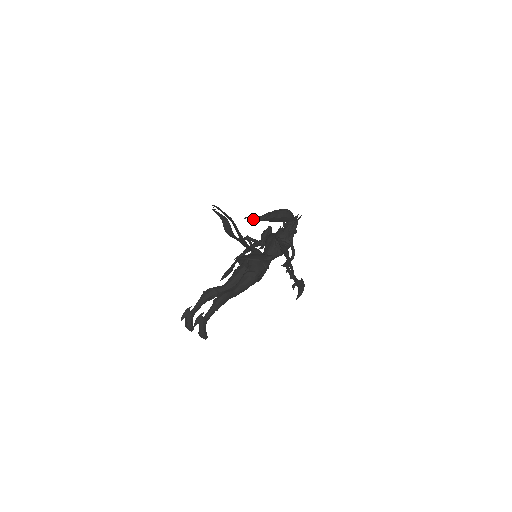
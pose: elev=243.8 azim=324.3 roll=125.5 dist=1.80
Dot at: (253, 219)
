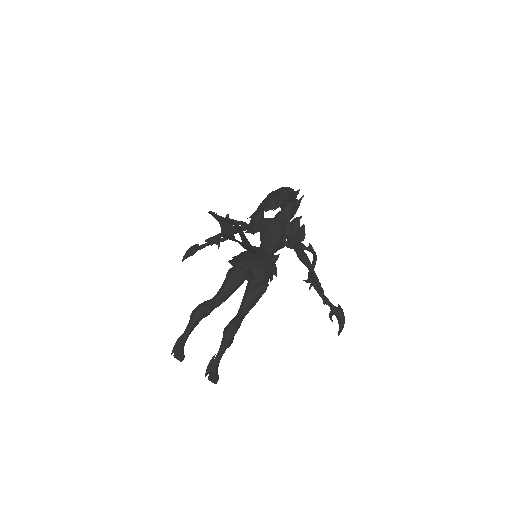
Dot at: occluded
